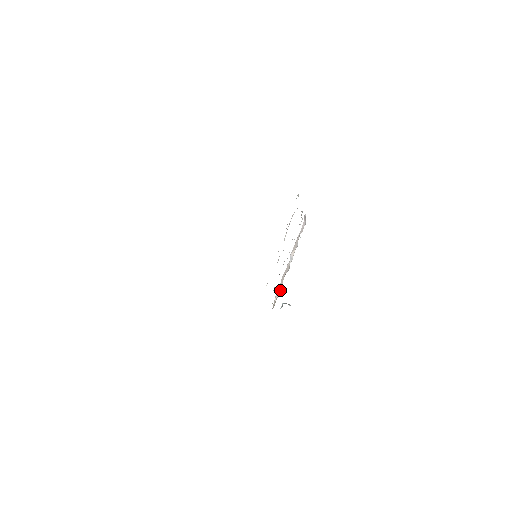
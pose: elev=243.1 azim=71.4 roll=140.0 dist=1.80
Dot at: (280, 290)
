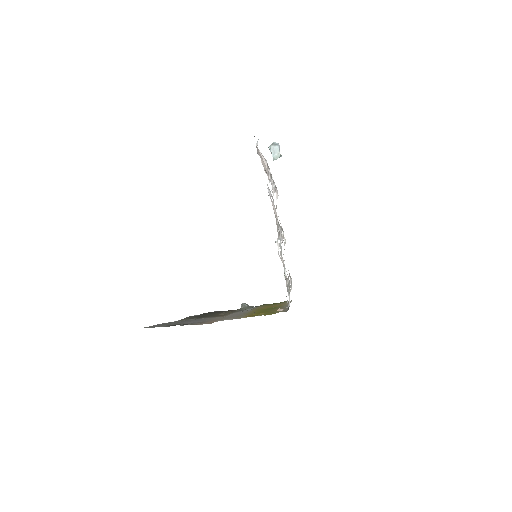
Dot at: occluded
